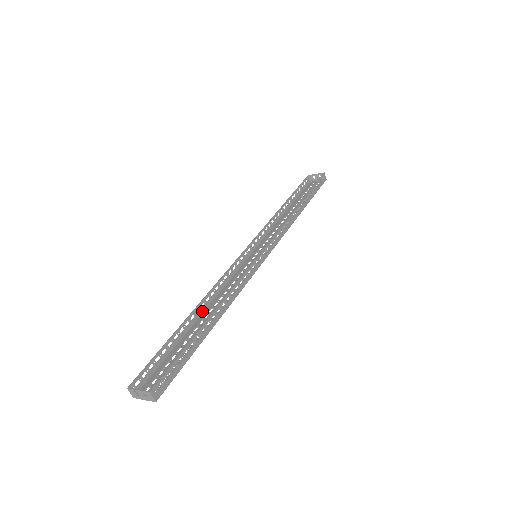
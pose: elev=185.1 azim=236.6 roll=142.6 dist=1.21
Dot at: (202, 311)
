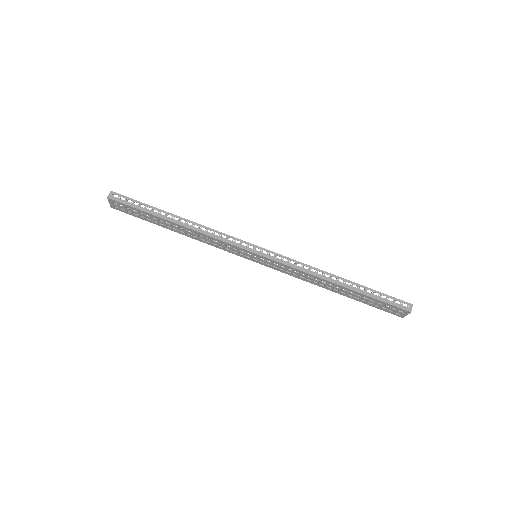
Dot at: (186, 234)
